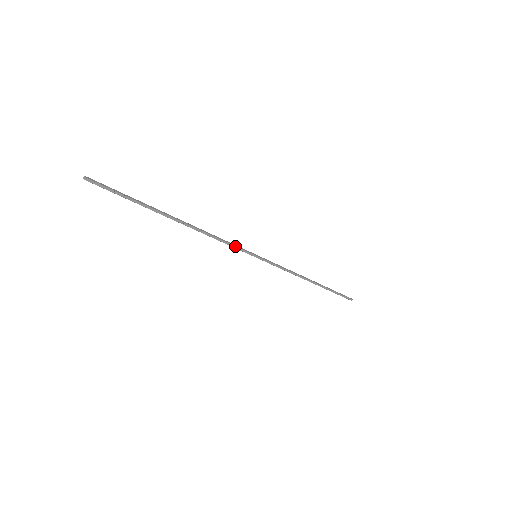
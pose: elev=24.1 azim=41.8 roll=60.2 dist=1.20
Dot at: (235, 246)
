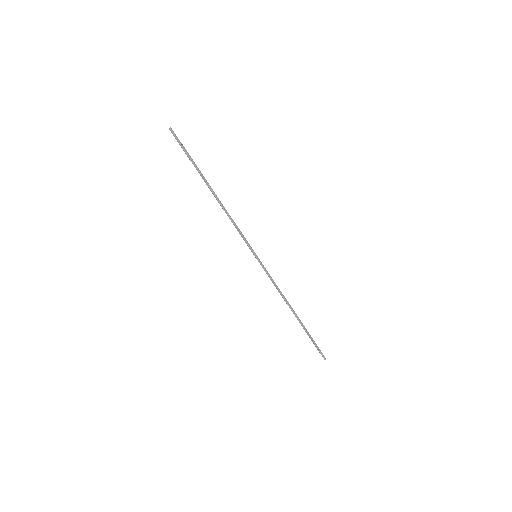
Dot at: (243, 236)
